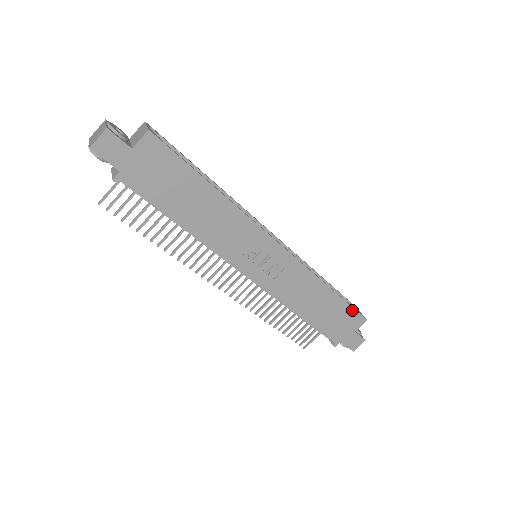
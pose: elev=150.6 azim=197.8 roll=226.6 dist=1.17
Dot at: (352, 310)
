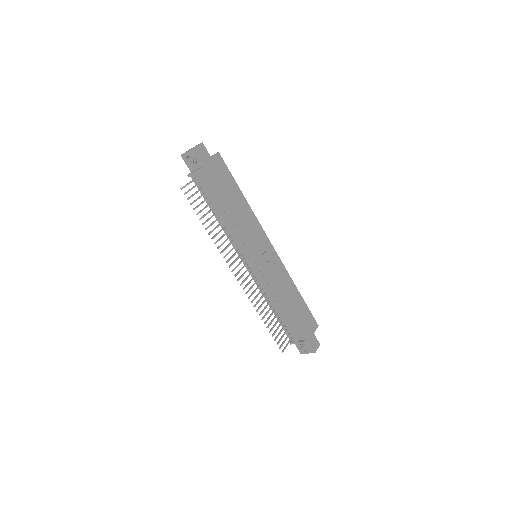
Dot at: (310, 313)
